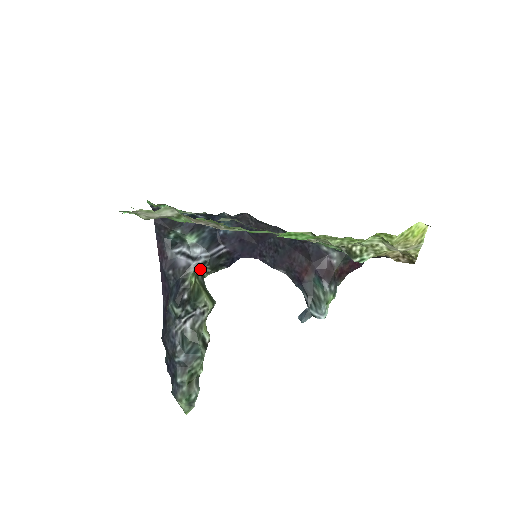
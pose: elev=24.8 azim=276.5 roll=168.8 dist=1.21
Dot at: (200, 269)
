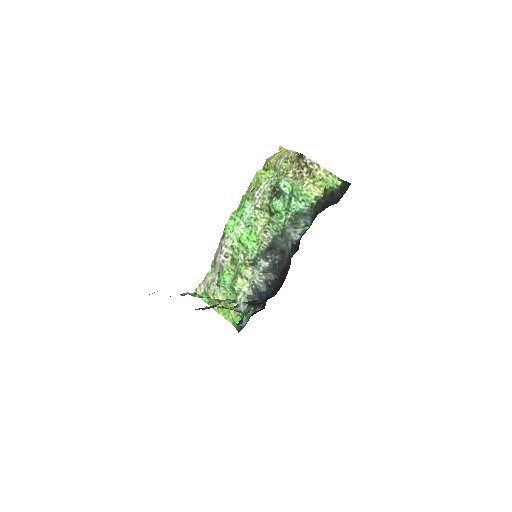
Dot at: (238, 304)
